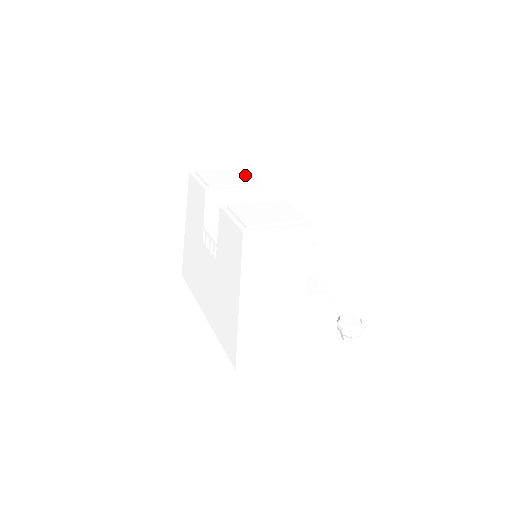
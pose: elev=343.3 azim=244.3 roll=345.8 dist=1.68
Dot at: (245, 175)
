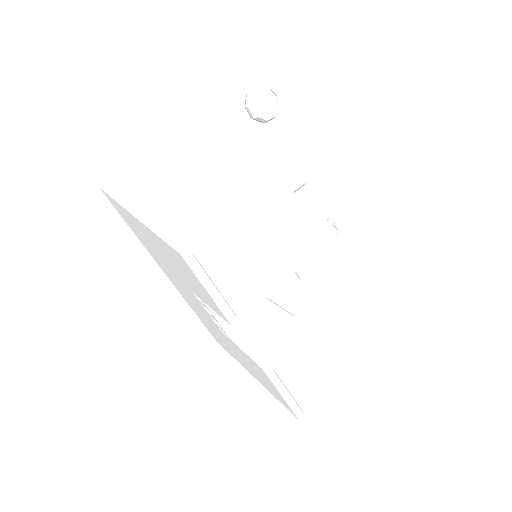
Dot at: (288, 231)
